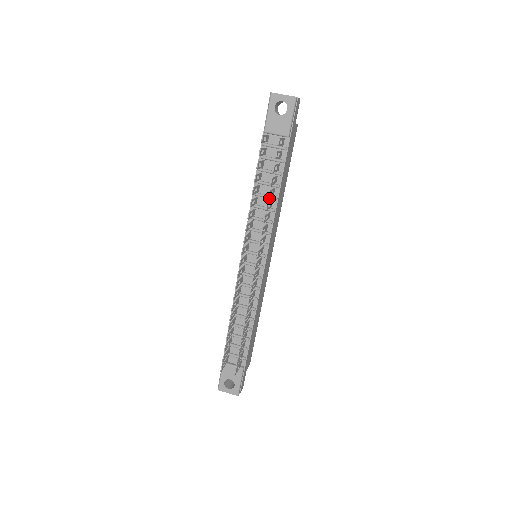
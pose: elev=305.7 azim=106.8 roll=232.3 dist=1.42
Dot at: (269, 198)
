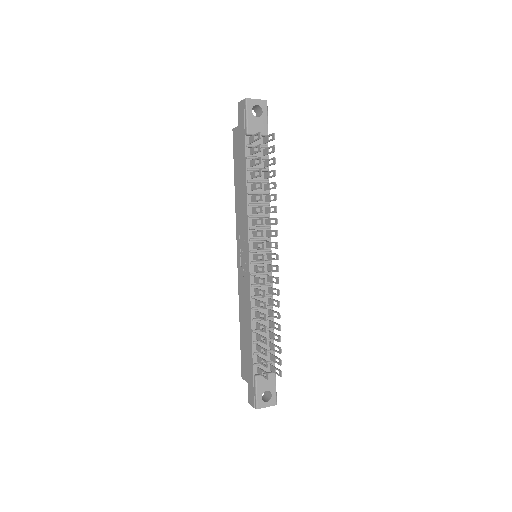
Dot at: (263, 194)
